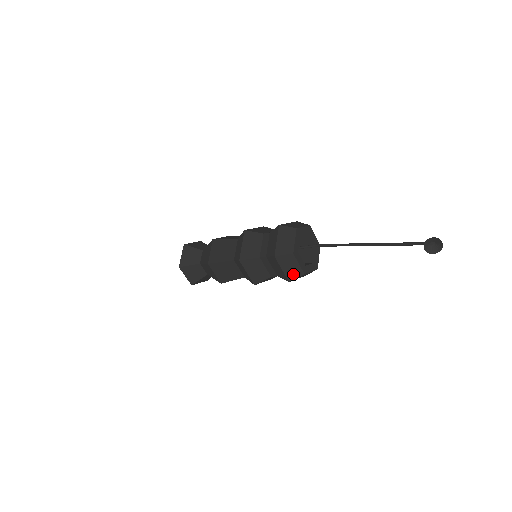
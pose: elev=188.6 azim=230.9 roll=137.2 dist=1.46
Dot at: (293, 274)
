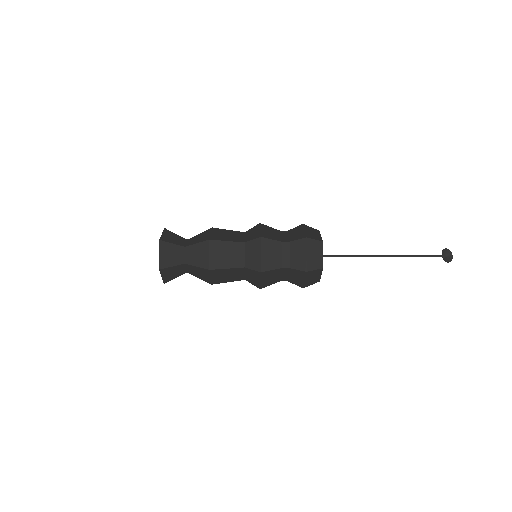
Dot at: (314, 264)
